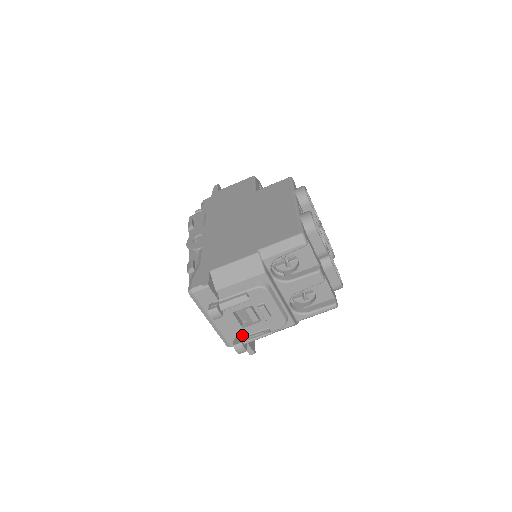
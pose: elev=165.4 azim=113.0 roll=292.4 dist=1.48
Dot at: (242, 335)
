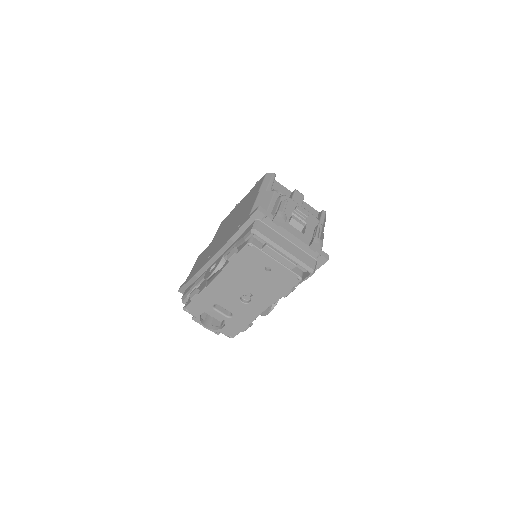
Dot at: (309, 241)
